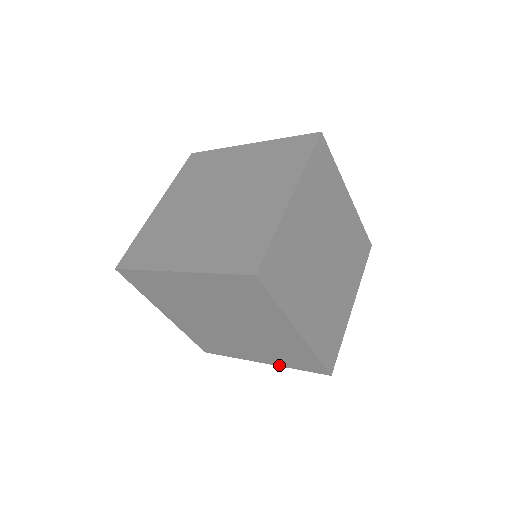
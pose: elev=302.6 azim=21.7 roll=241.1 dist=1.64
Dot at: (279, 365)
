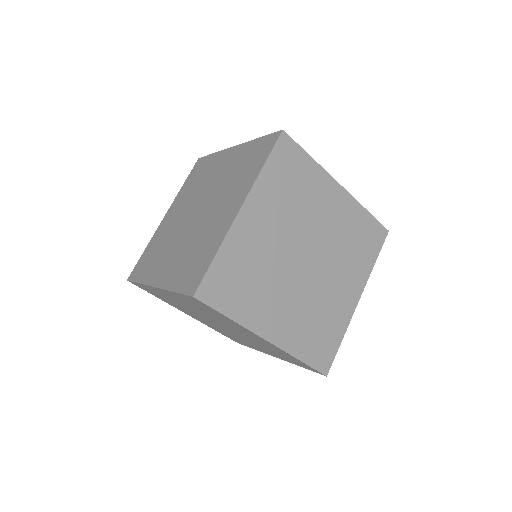
Dot at: (366, 279)
